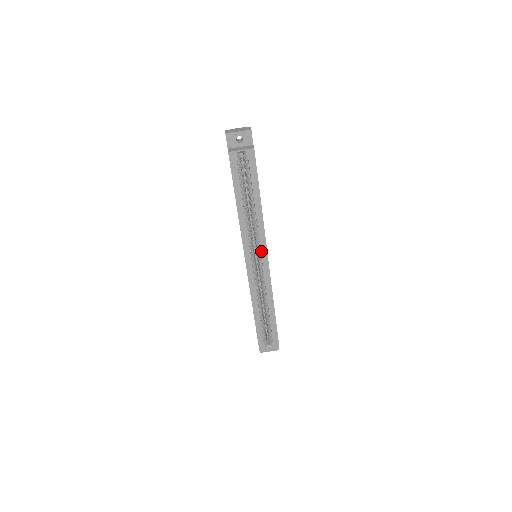
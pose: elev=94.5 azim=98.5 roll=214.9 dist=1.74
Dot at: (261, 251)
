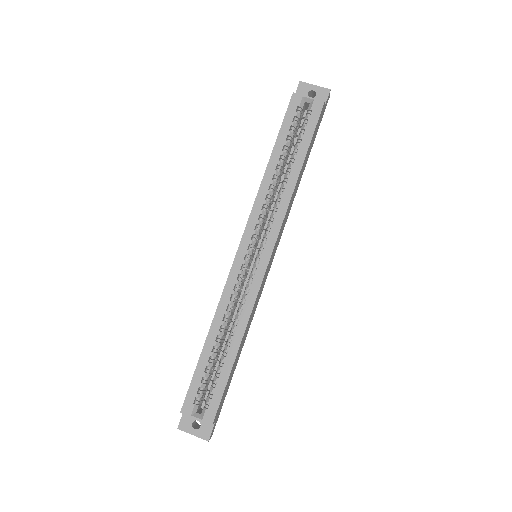
Dot at: (267, 240)
